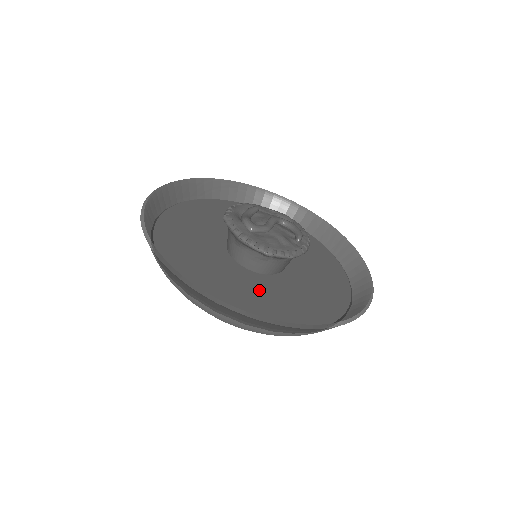
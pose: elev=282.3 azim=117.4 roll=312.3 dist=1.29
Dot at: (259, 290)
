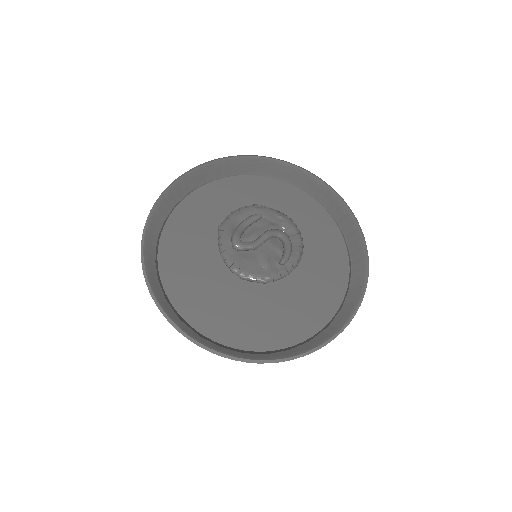
Dot at: (234, 300)
